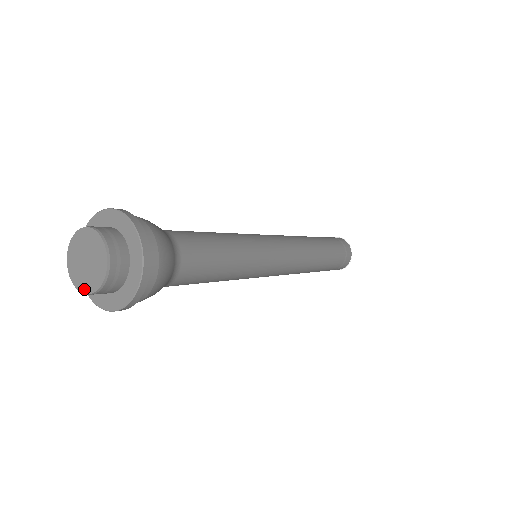
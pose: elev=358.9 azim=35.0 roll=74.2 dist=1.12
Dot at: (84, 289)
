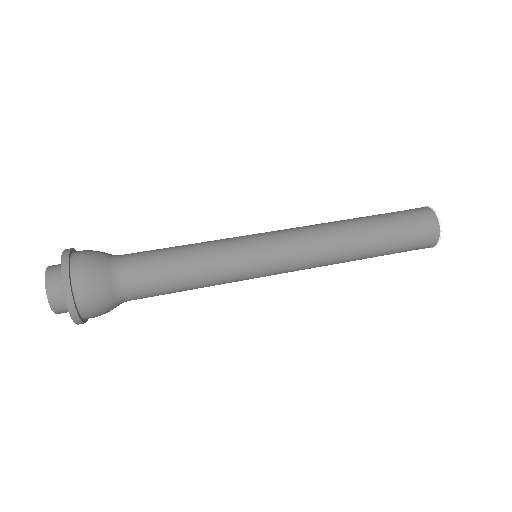
Dot at: occluded
